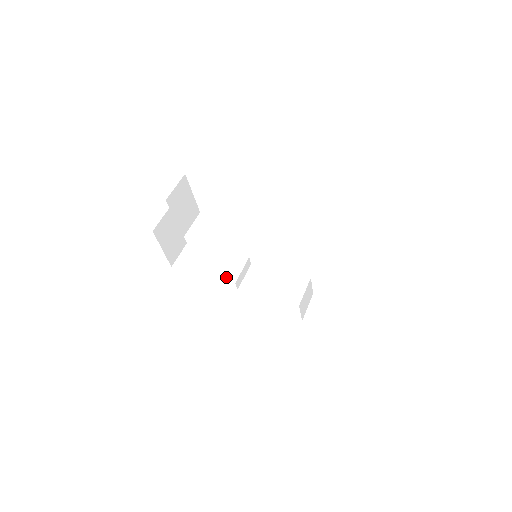
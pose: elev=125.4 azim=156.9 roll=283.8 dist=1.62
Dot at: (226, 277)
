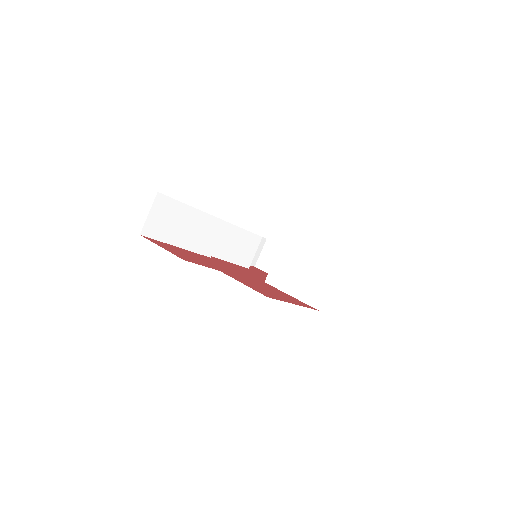
Dot at: (203, 250)
